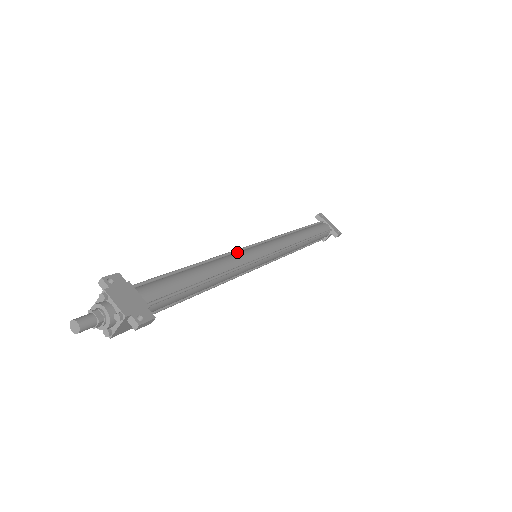
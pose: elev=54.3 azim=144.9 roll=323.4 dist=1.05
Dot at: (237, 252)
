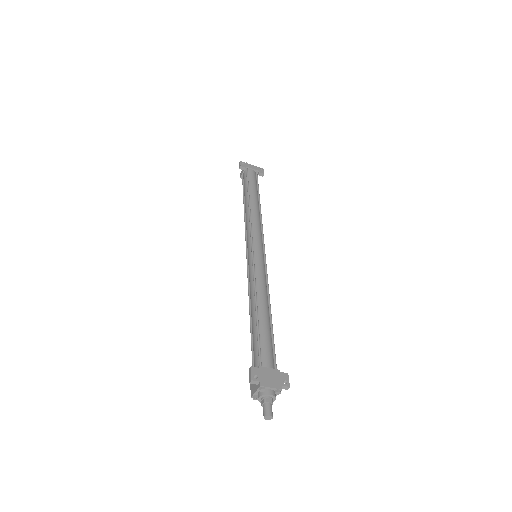
Dot at: (254, 270)
